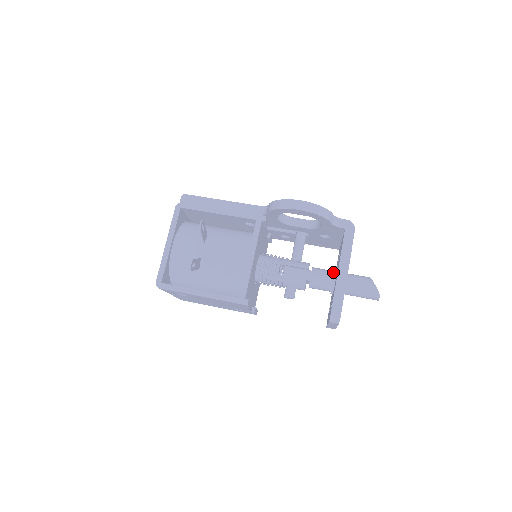
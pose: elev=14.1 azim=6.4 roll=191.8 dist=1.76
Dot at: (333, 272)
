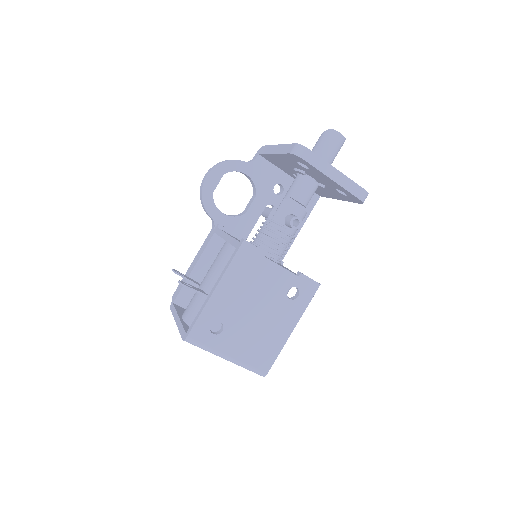
Dot at: occluded
